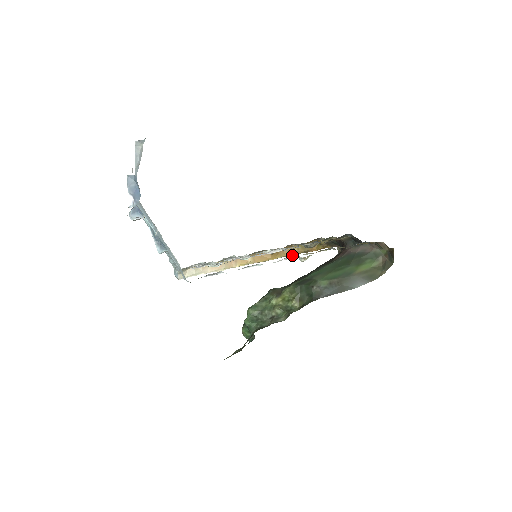
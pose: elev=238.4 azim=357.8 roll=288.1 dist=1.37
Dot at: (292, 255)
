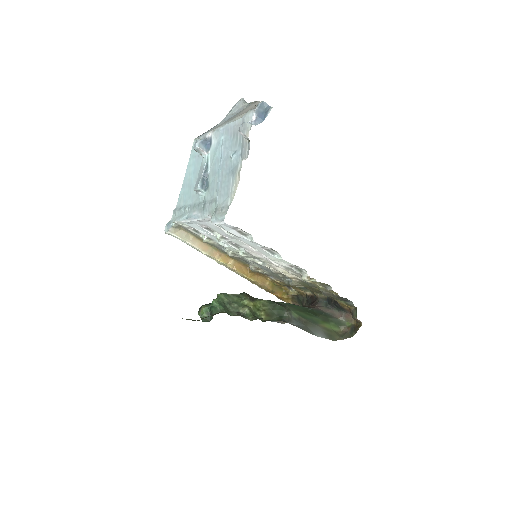
Dot at: (261, 286)
